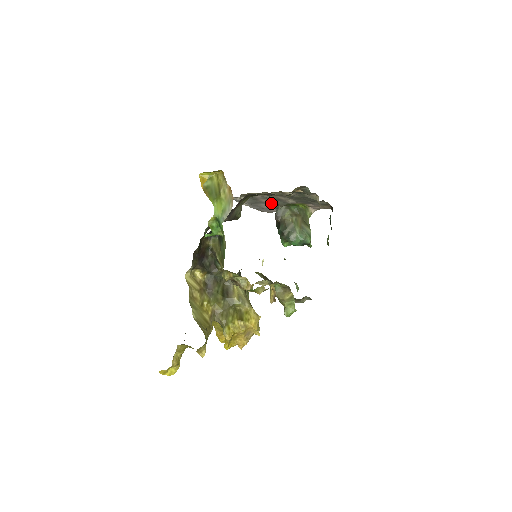
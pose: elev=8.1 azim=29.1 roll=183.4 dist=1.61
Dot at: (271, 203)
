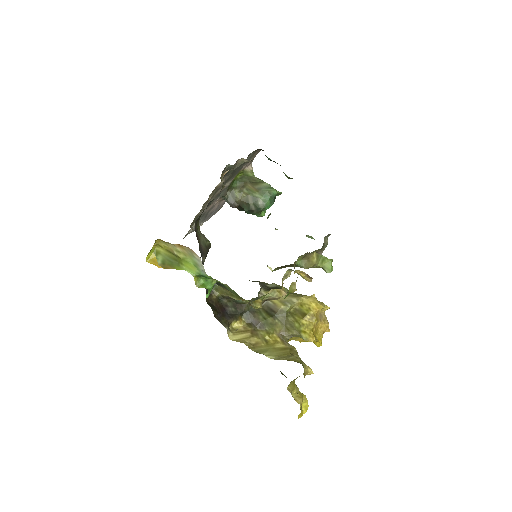
Dot at: (216, 201)
